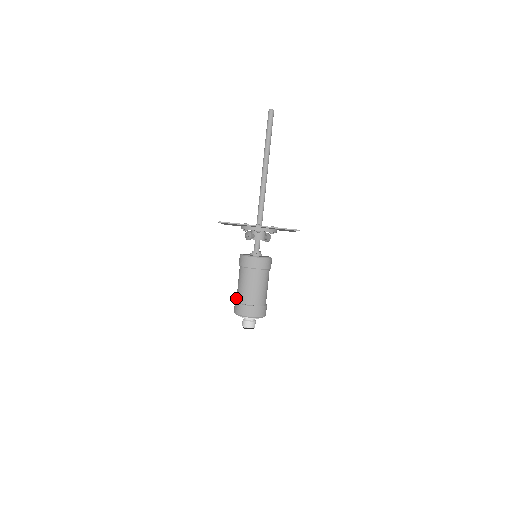
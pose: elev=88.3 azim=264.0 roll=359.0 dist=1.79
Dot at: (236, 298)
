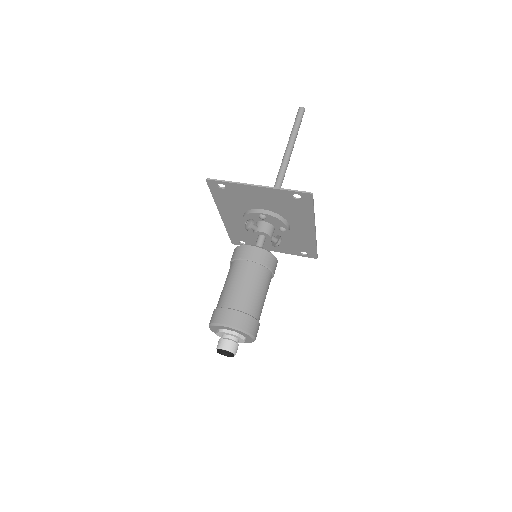
Dot at: occluded
